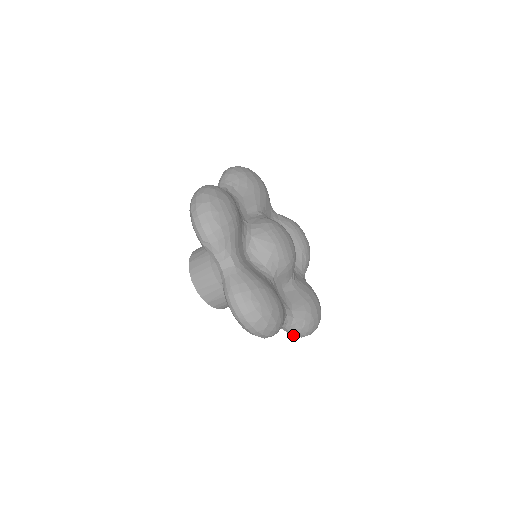
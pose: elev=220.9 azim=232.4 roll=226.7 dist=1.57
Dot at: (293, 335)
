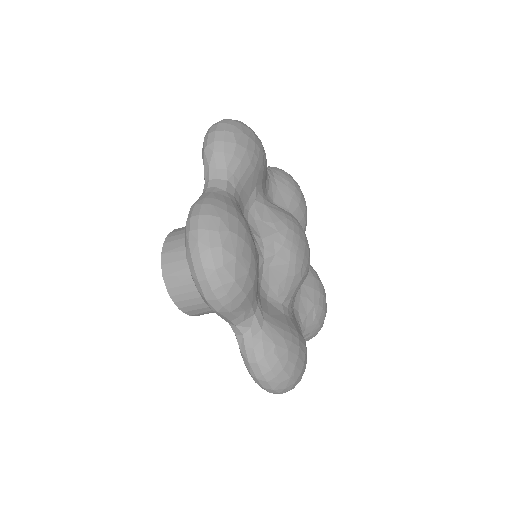
Dot at: (247, 366)
